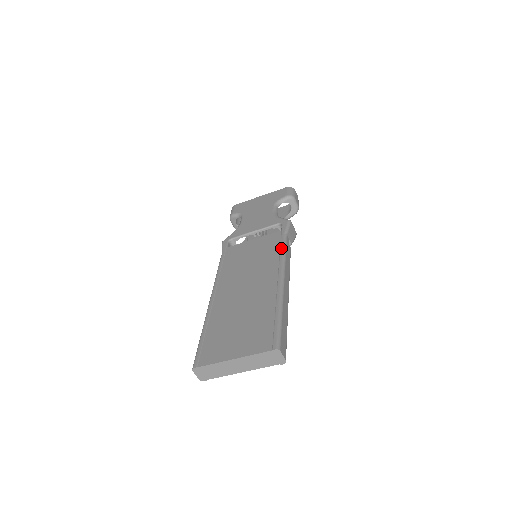
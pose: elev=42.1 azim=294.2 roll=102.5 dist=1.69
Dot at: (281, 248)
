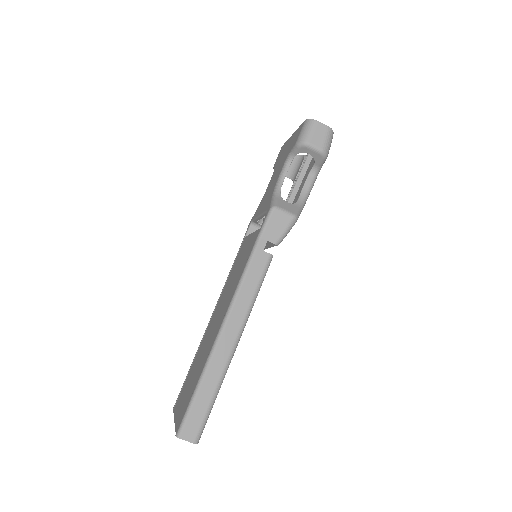
Dot at: (243, 268)
